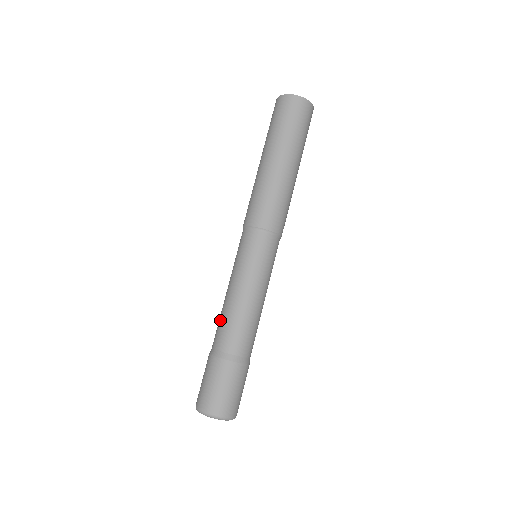
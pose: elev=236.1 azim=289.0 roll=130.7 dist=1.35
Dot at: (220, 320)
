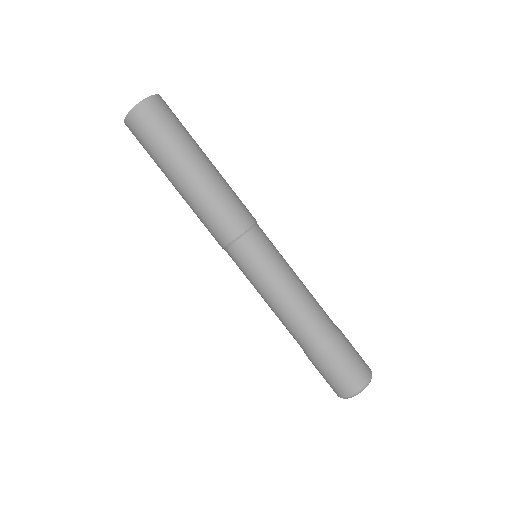
Dot at: occluded
